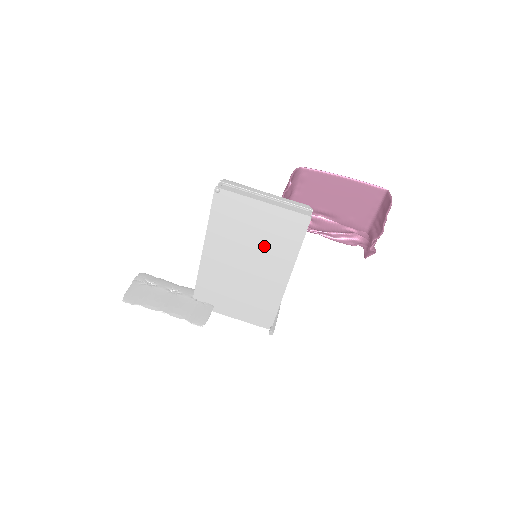
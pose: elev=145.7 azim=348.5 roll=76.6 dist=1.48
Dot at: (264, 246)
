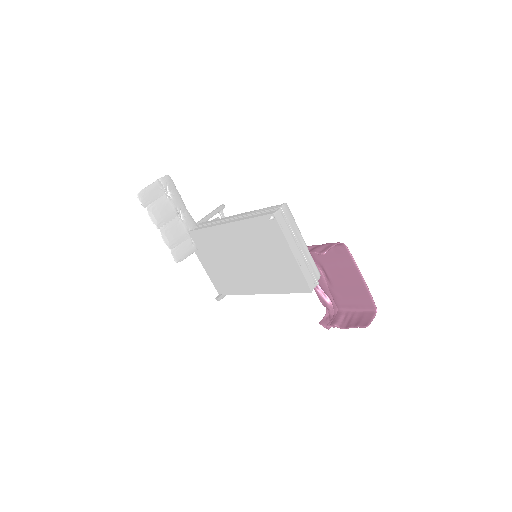
Dot at: (266, 268)
